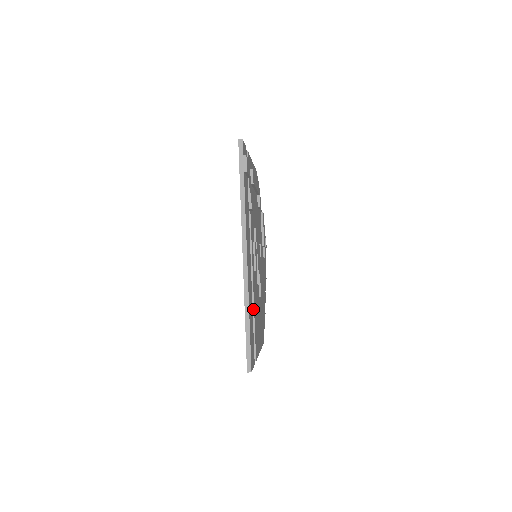
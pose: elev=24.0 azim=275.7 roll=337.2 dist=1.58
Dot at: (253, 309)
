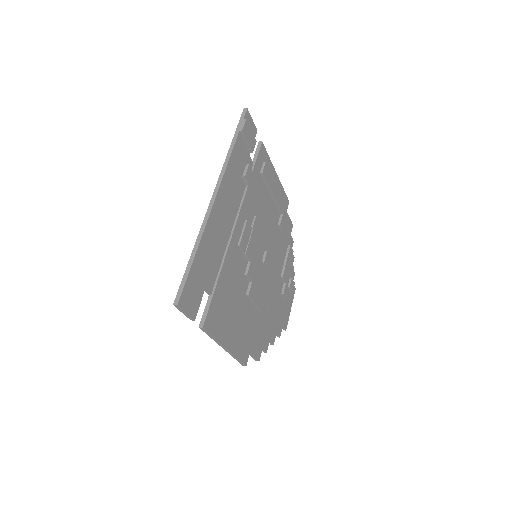
Dot at: (219, 273)
